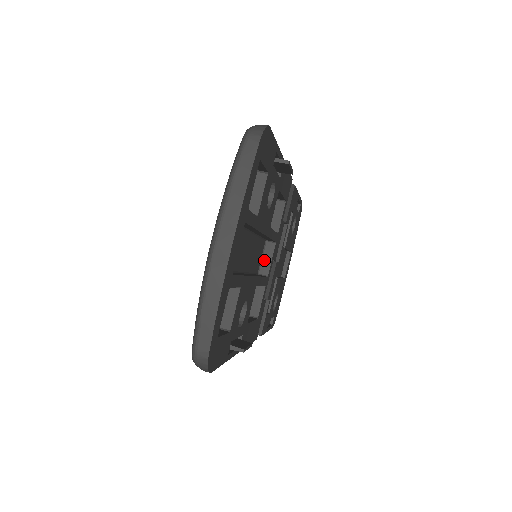
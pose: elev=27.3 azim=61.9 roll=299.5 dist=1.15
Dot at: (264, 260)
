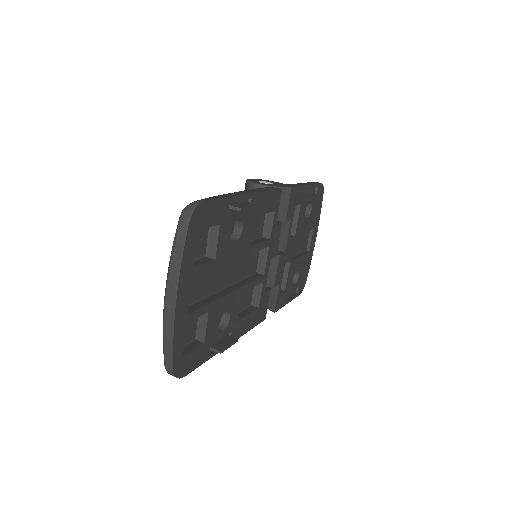
Dot at: (261, 261)
